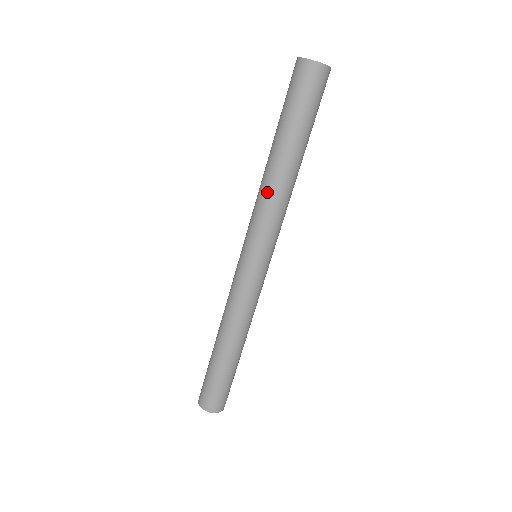
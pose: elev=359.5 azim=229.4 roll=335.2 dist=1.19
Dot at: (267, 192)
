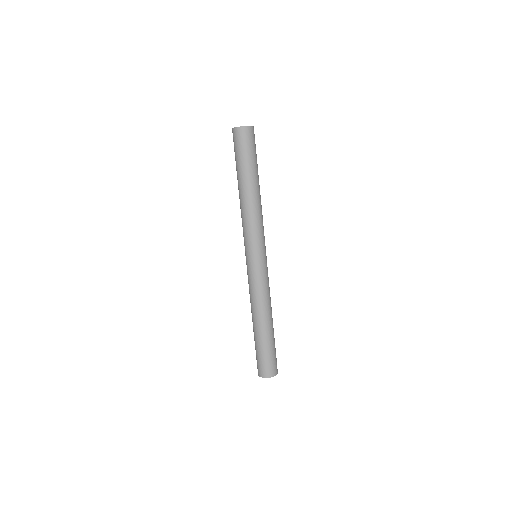
Dot at: (248, 211)
